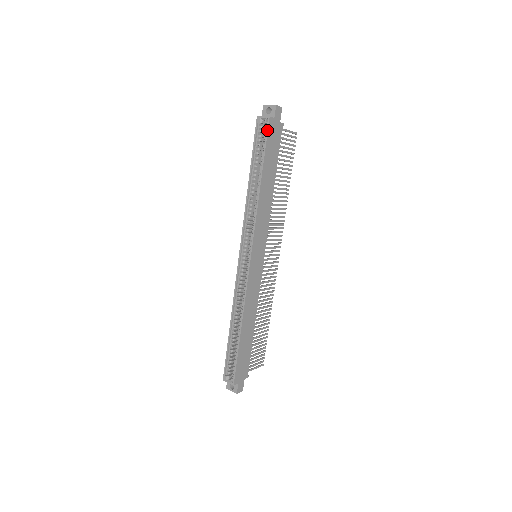
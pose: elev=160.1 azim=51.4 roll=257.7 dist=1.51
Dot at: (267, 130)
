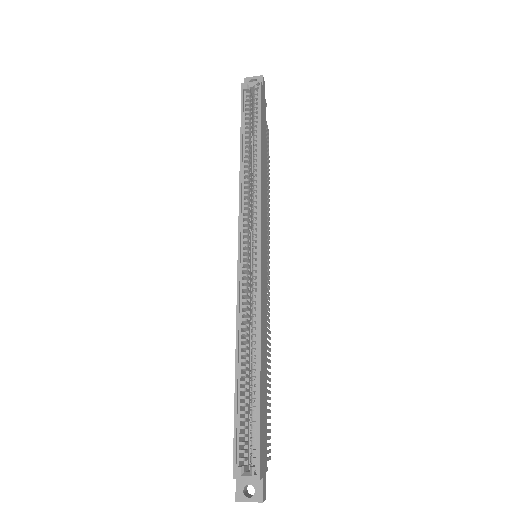
Dot at: (260, 93)
